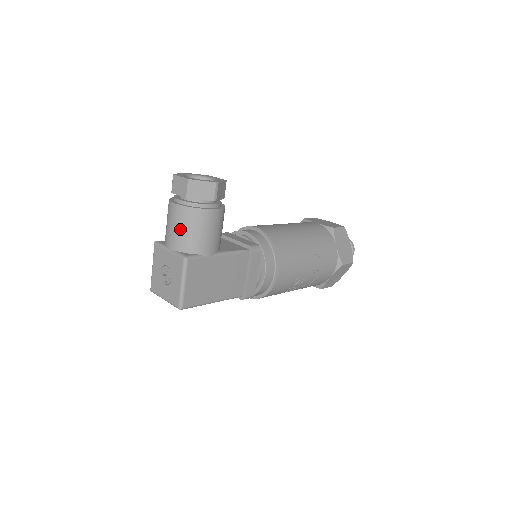
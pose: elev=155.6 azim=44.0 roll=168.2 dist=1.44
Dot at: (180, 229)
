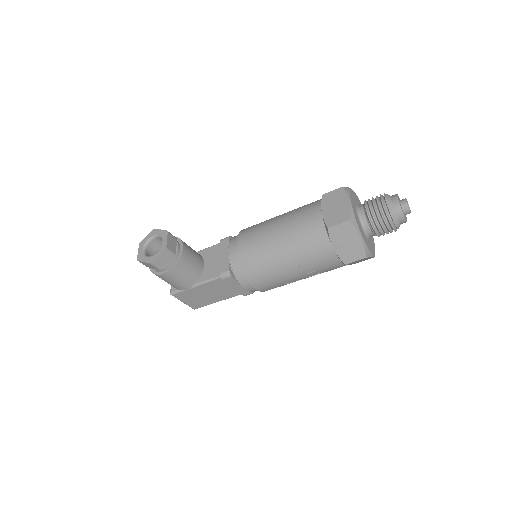
Dot at: occluded
